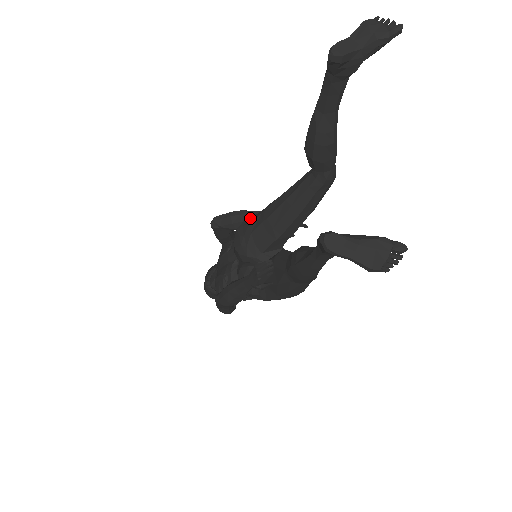
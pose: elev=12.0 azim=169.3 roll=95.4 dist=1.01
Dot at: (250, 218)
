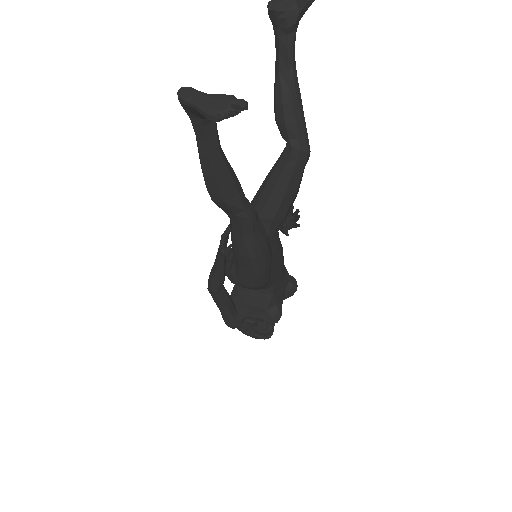
Dot at: occluded
